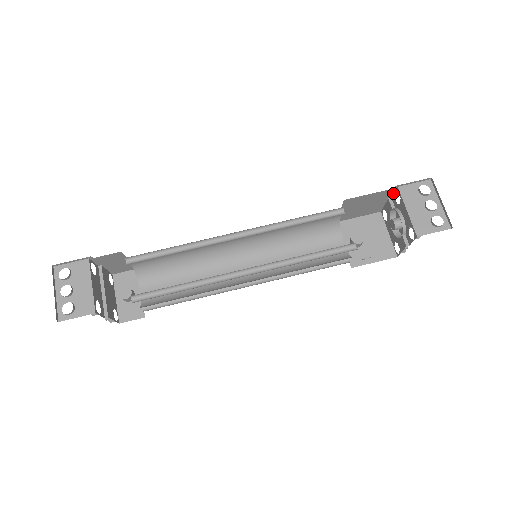
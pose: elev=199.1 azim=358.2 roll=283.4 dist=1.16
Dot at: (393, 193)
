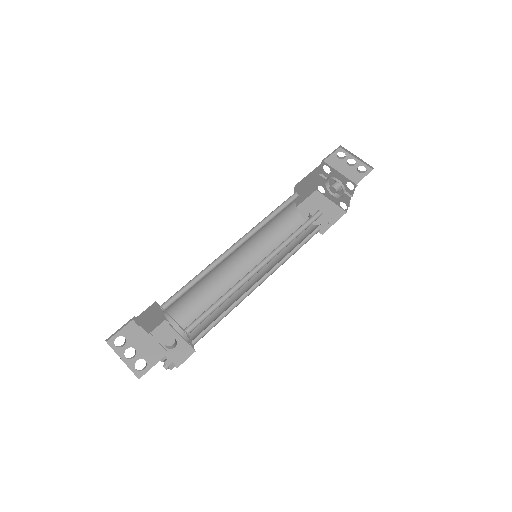
Dot at: (321, 168)
